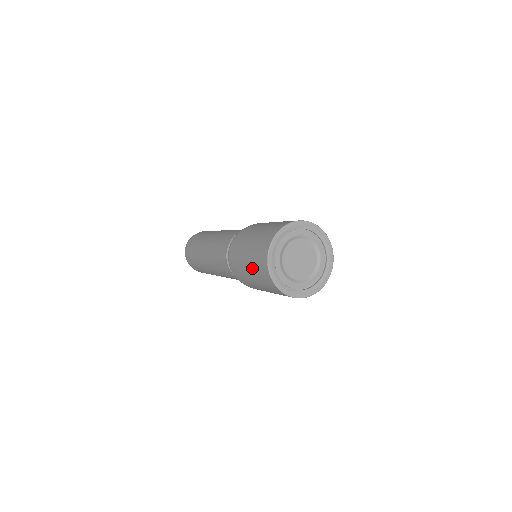
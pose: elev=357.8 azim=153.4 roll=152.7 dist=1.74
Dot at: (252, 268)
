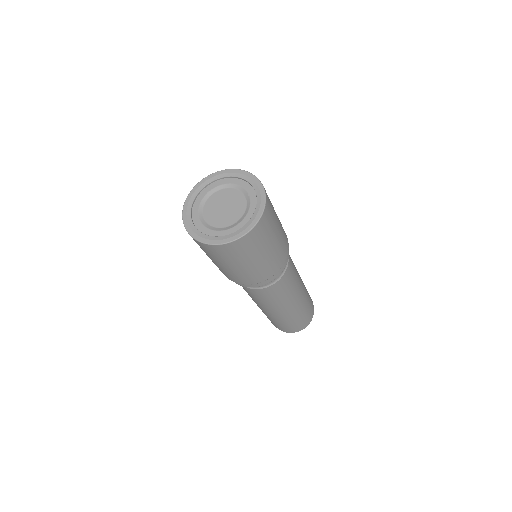
Dot at: occluded
